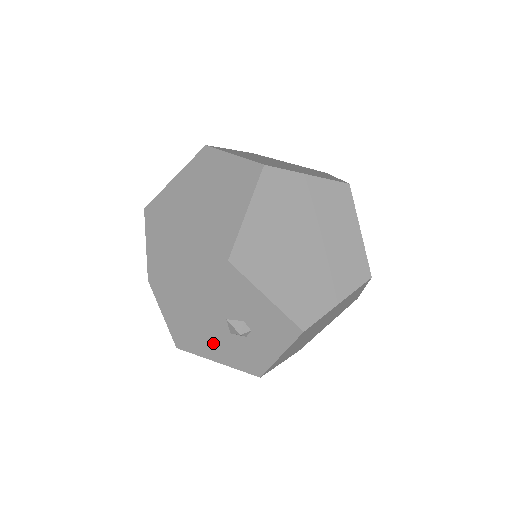
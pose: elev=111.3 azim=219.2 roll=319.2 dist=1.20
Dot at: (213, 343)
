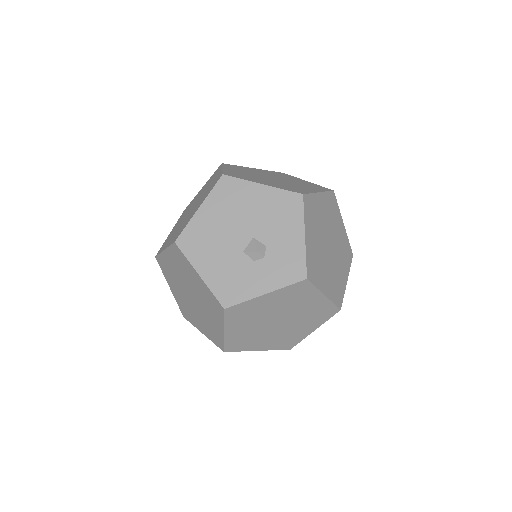
Dot at: (217, 253)
